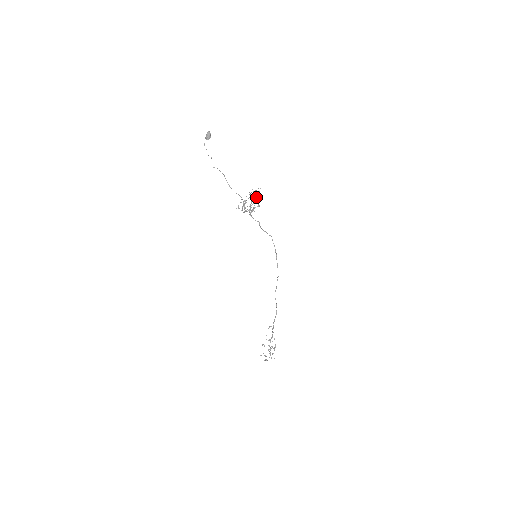
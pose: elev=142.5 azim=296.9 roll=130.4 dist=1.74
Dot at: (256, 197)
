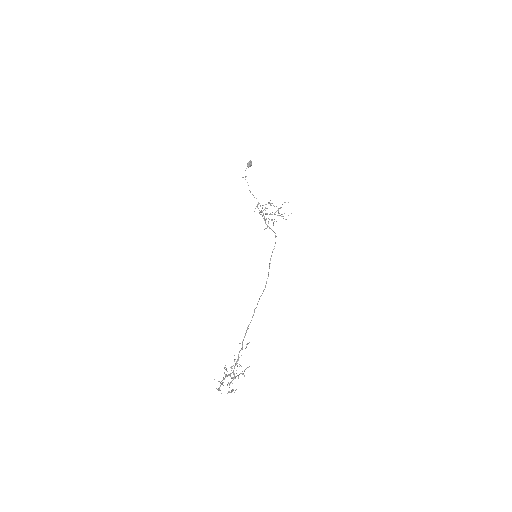
Dot at: occluded
